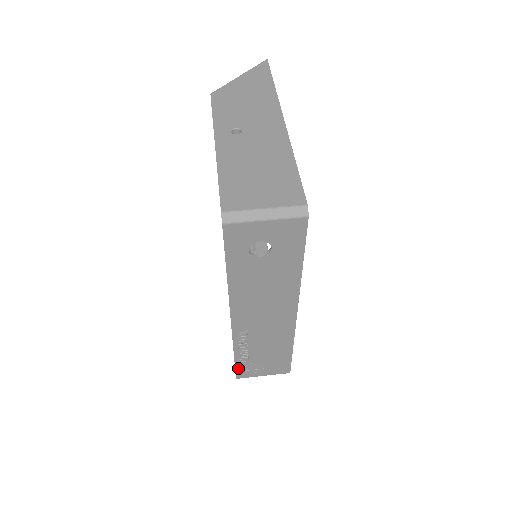
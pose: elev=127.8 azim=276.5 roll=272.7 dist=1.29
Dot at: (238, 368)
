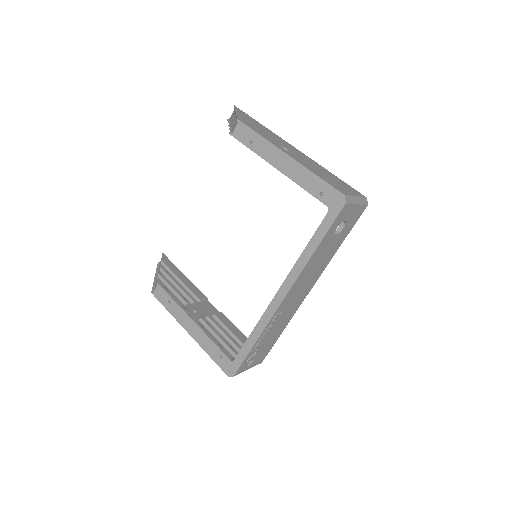
Dot at: (244, 361)
